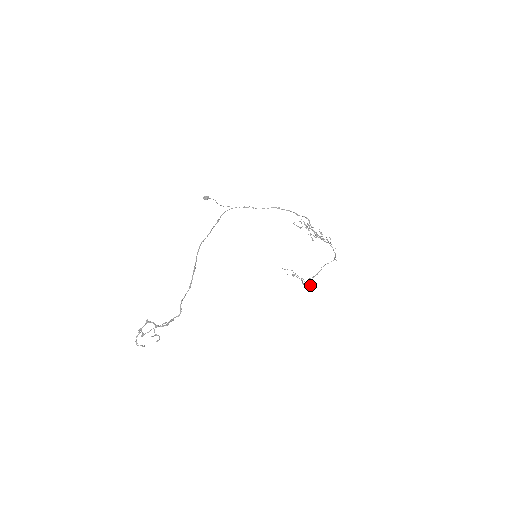
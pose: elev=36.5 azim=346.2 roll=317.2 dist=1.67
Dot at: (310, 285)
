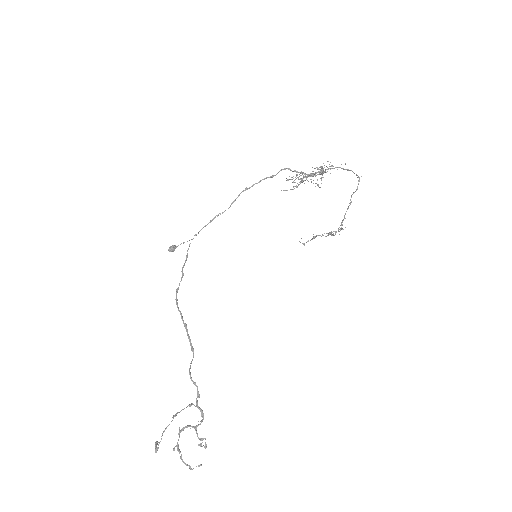
Dot at: (343, 229)
